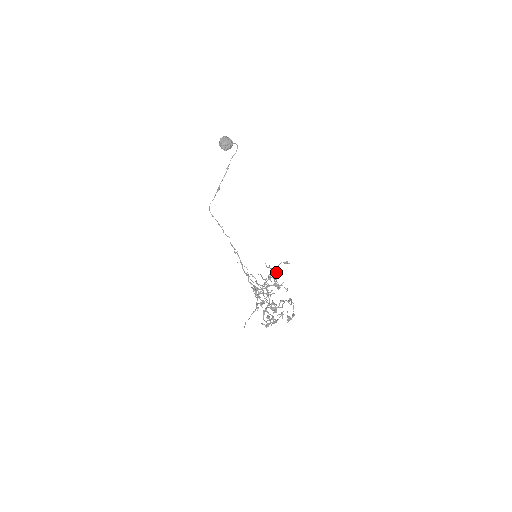
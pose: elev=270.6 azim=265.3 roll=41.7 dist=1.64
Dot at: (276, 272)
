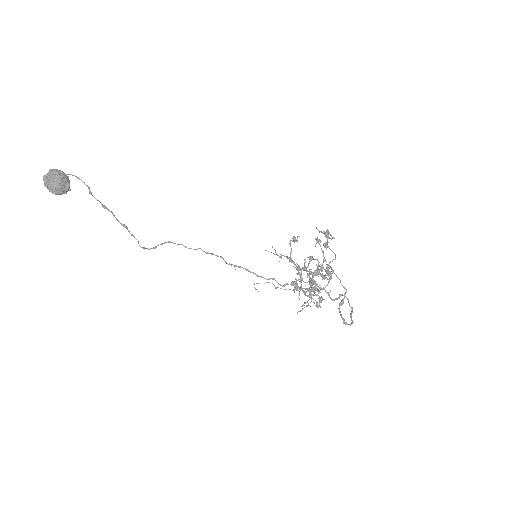
Dot at: (318, 291)
